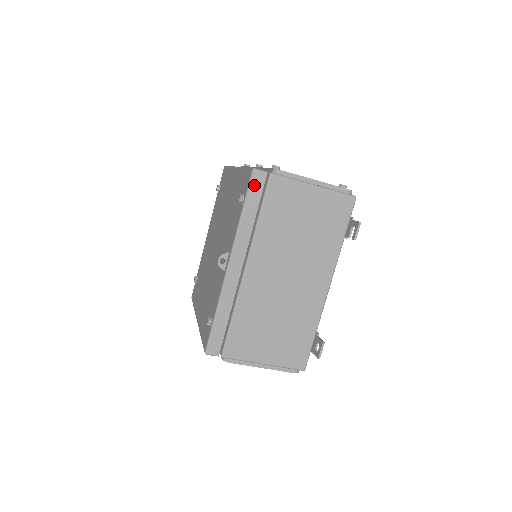
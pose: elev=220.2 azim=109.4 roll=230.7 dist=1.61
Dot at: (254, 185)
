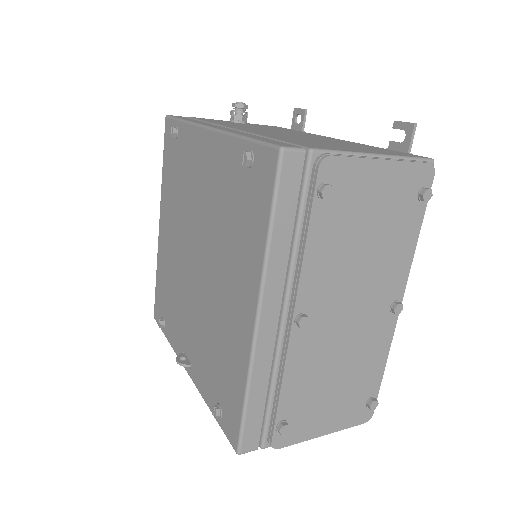
Dot at: occluded
